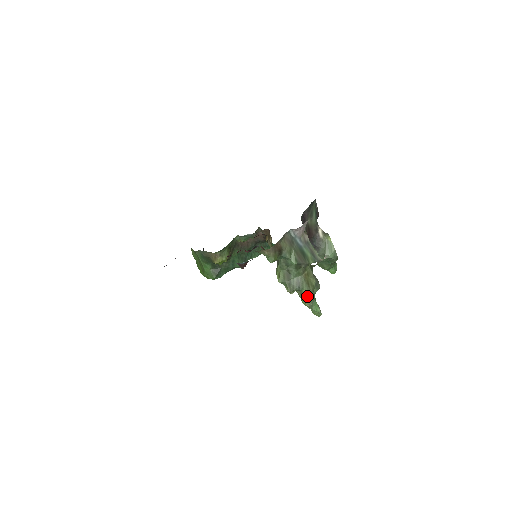
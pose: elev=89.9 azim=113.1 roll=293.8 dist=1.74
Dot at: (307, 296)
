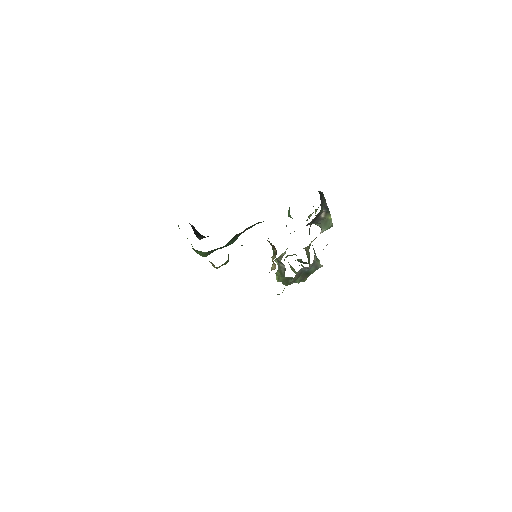
Dot at: occluded
